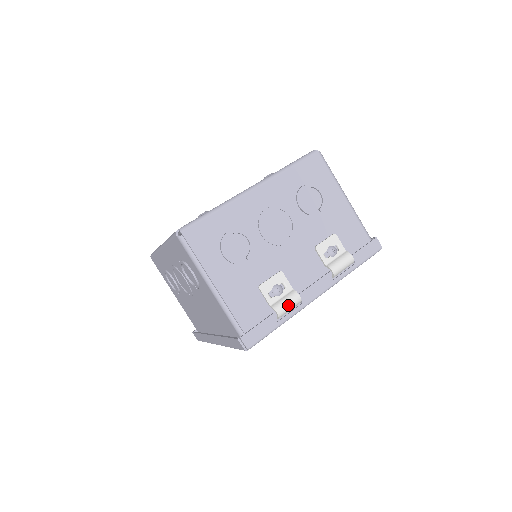
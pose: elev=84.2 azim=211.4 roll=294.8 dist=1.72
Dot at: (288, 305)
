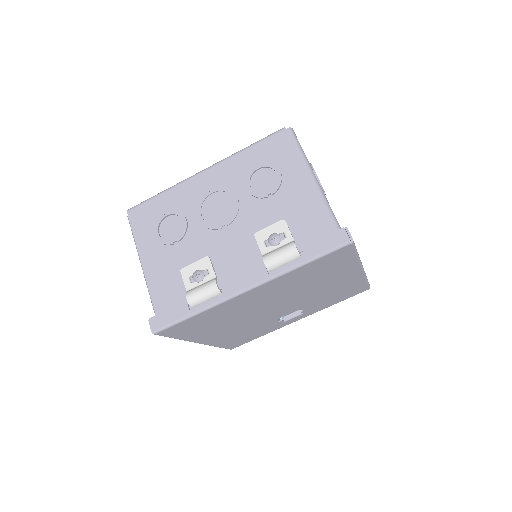
Dot at: (201, 292)
